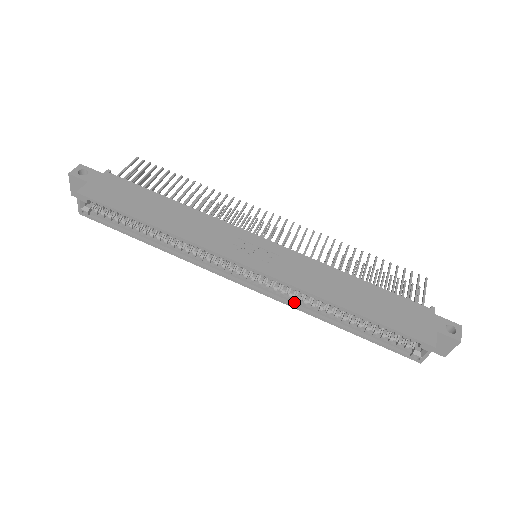
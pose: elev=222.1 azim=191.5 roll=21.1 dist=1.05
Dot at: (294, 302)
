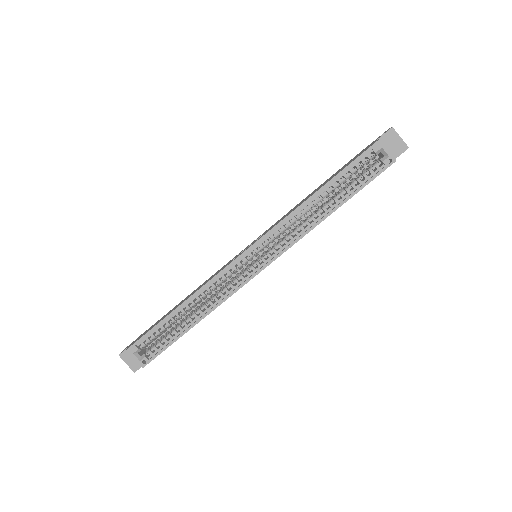
Dot at: (297, 237)
